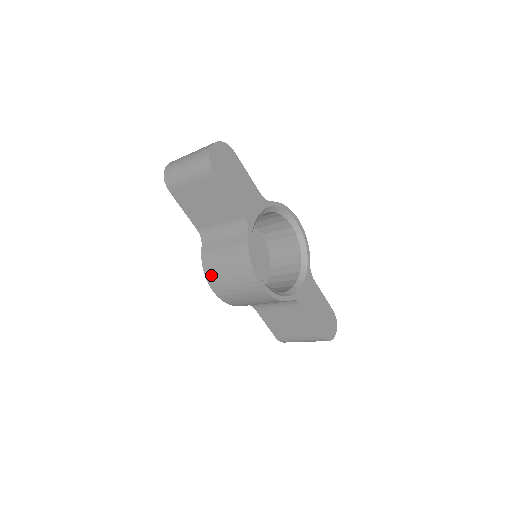
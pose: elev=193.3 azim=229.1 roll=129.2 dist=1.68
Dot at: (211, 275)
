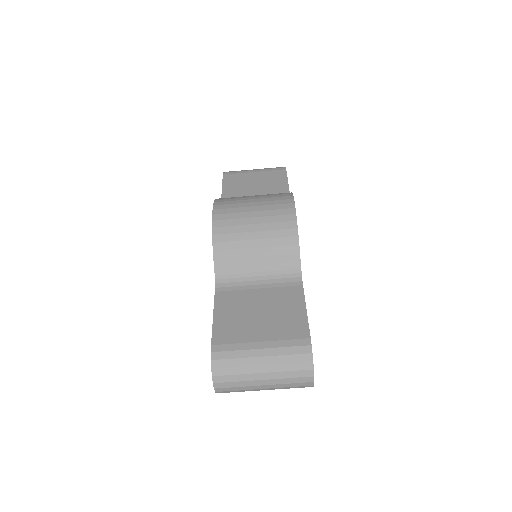
Dot at: (225, 199)
